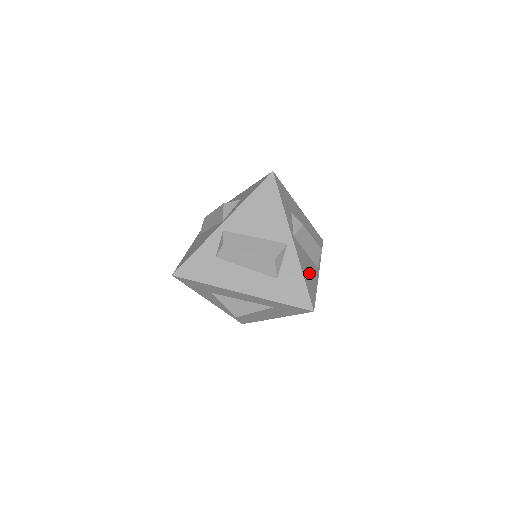
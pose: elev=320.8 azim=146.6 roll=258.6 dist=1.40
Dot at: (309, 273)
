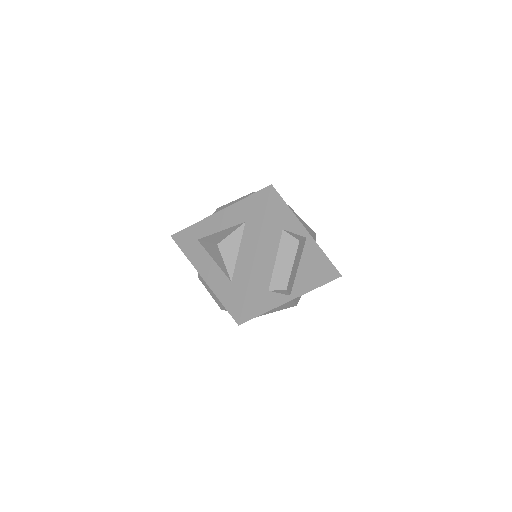
Dot at: (315, 269)
